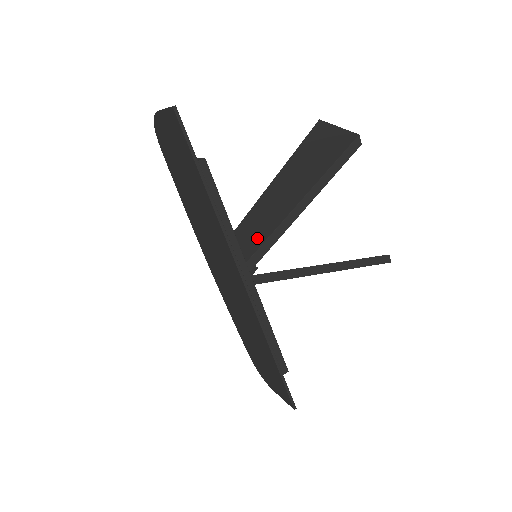
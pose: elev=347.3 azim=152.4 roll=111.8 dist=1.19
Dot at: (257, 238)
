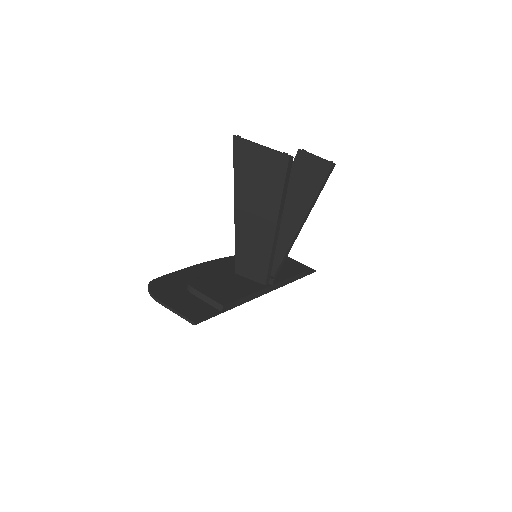
Dot at: (260, 266)
